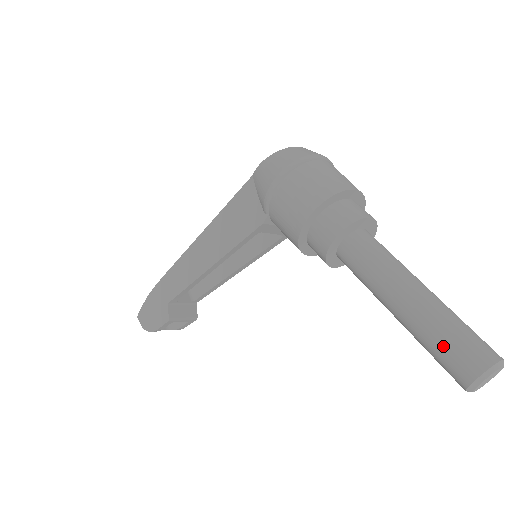
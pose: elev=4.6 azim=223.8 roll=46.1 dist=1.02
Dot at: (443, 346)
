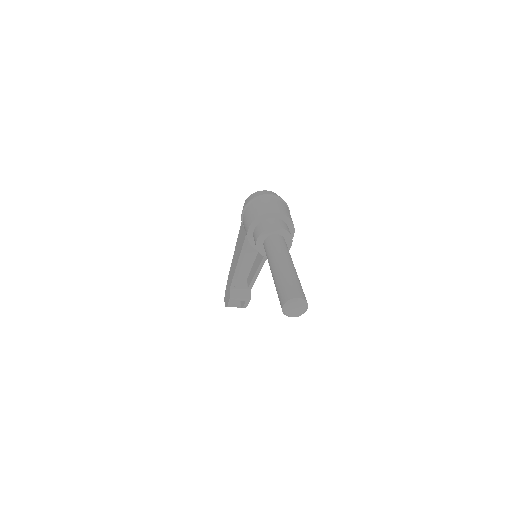
Dot at: (278, 292)
